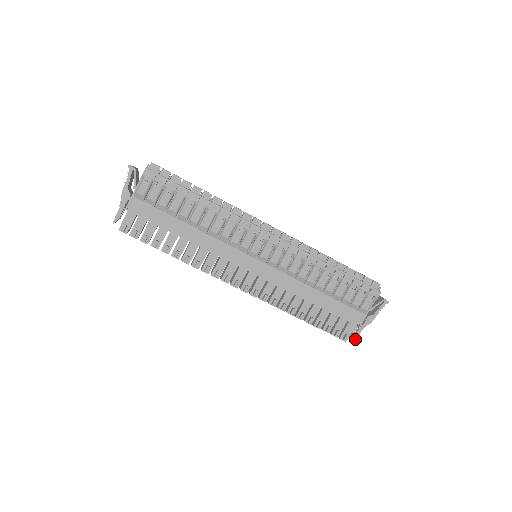
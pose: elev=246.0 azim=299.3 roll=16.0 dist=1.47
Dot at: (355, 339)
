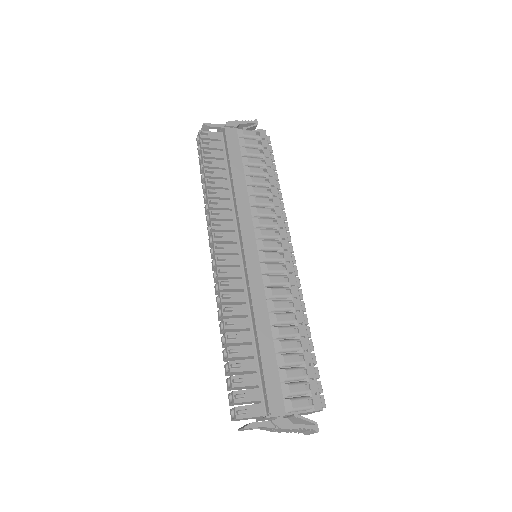
Dot at: (249, 426)
